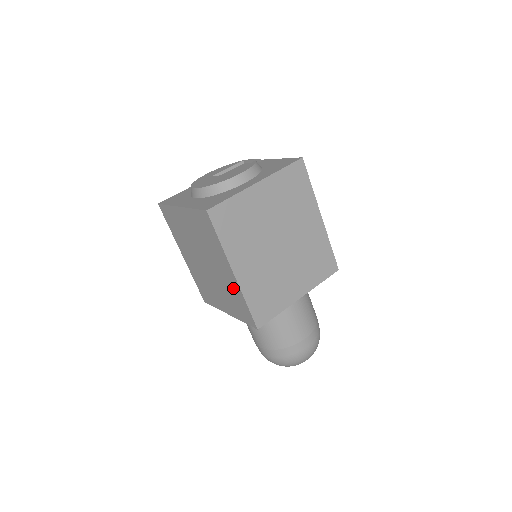
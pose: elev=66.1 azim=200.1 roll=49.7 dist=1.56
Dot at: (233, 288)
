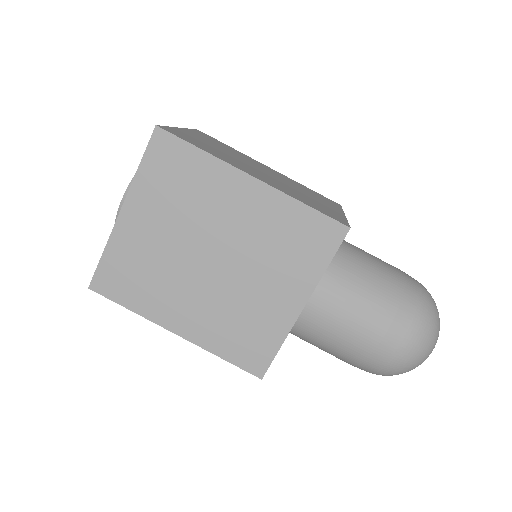
Dot at: occluded
